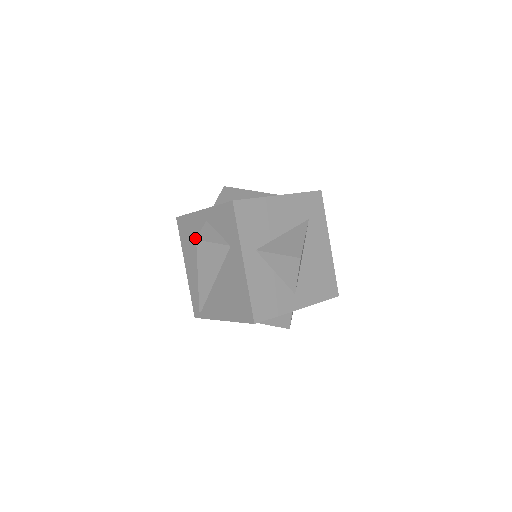
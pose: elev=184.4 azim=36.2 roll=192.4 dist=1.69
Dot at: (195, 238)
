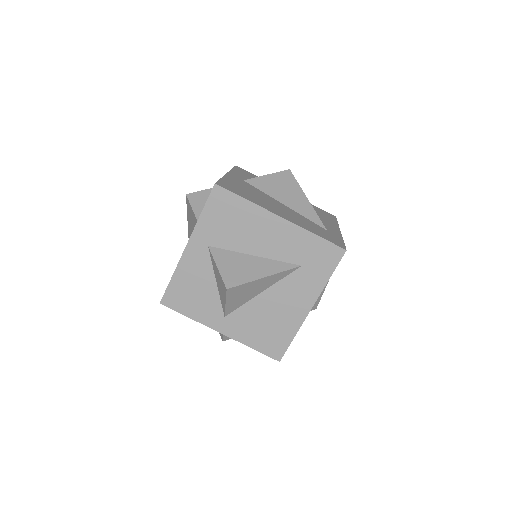
Dot at: occluded
